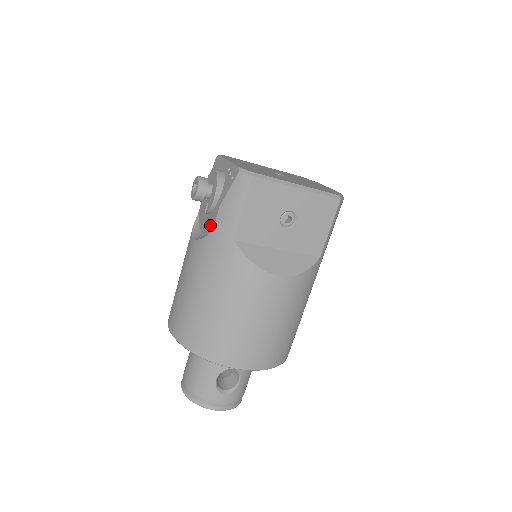
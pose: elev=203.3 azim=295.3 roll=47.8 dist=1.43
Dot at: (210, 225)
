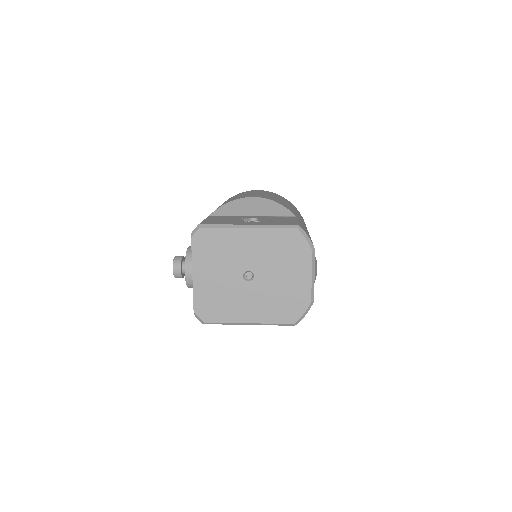
Dot at: occluded
